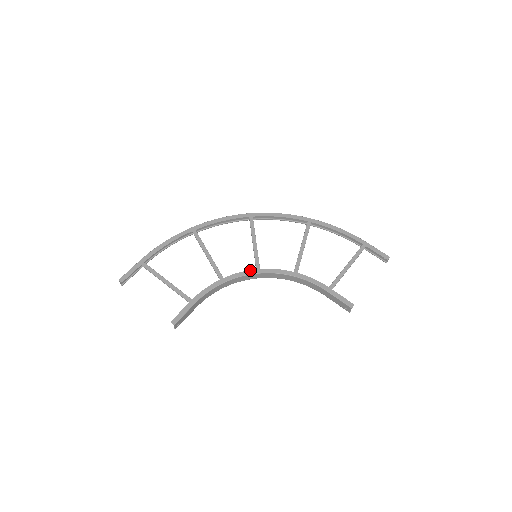
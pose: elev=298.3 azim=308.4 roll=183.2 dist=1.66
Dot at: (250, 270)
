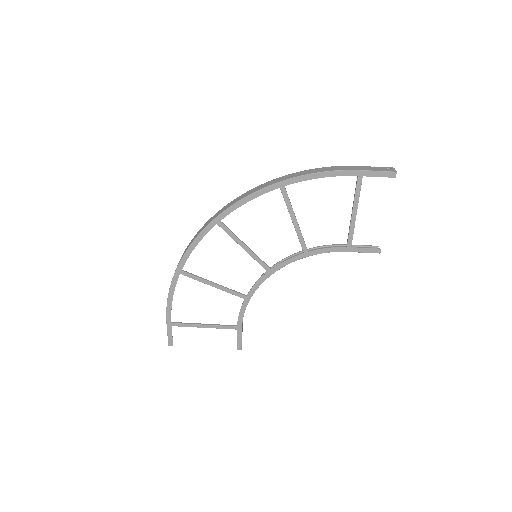
Dot at: (263, 276)
